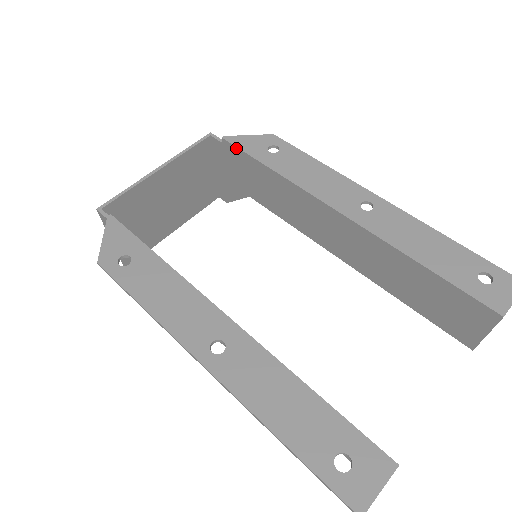
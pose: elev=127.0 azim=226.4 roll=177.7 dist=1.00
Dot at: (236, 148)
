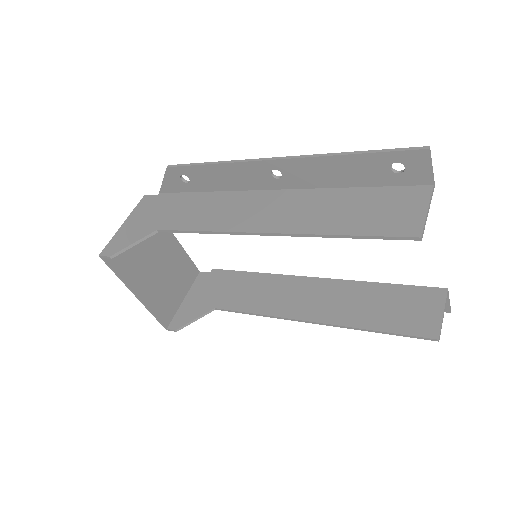
Dot at: (224, 271)
